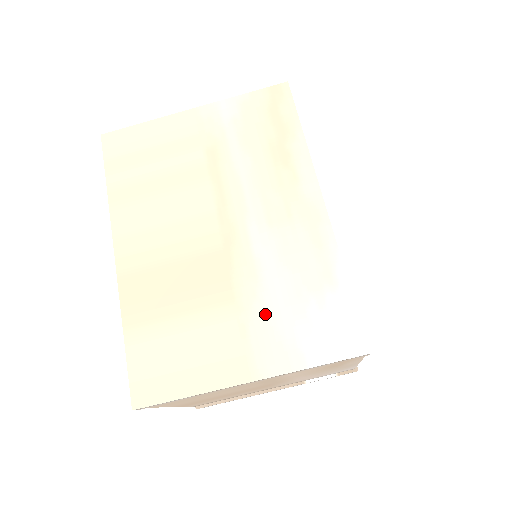
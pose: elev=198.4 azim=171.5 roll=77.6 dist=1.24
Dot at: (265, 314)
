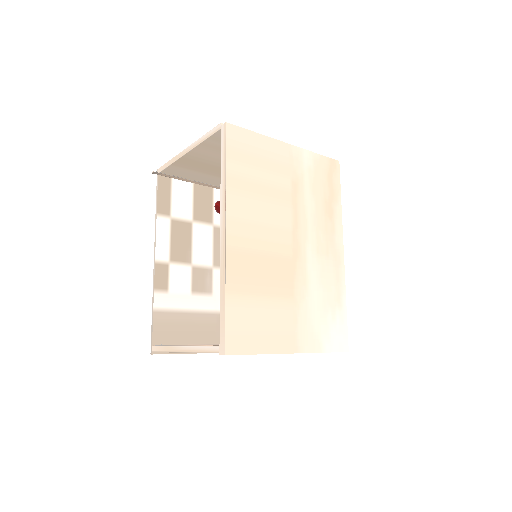
Dot at: (308, 312)
